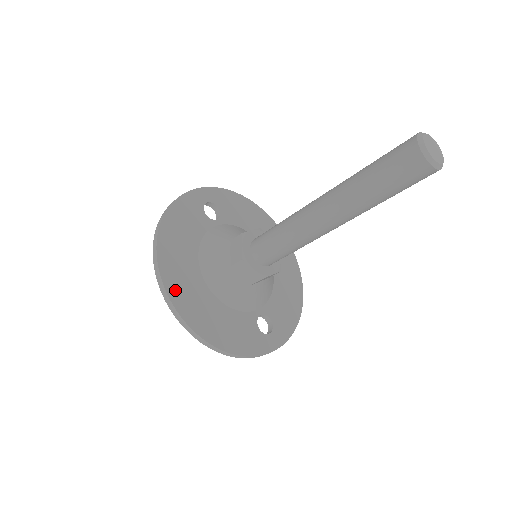
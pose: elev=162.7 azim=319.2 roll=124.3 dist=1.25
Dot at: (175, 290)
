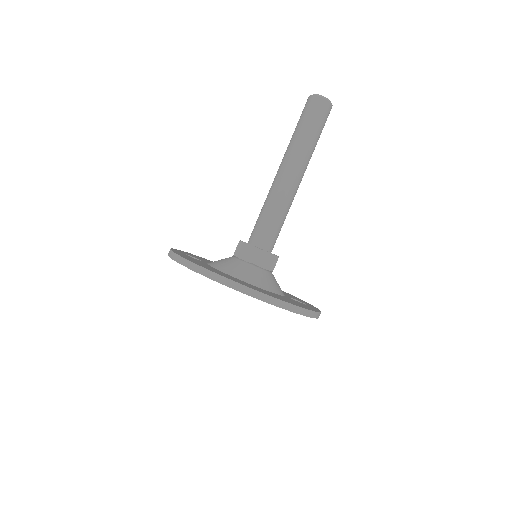
Dot at: (246, 285)
